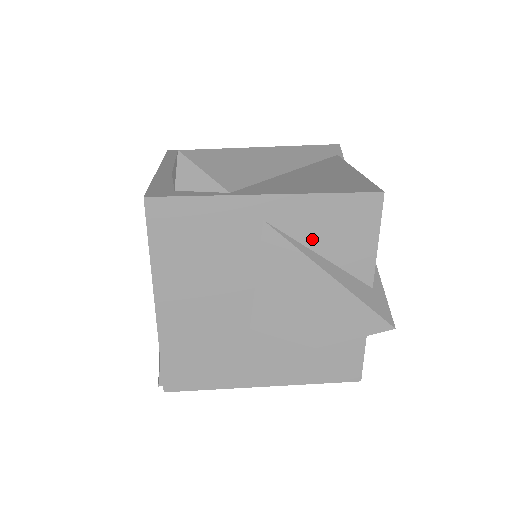
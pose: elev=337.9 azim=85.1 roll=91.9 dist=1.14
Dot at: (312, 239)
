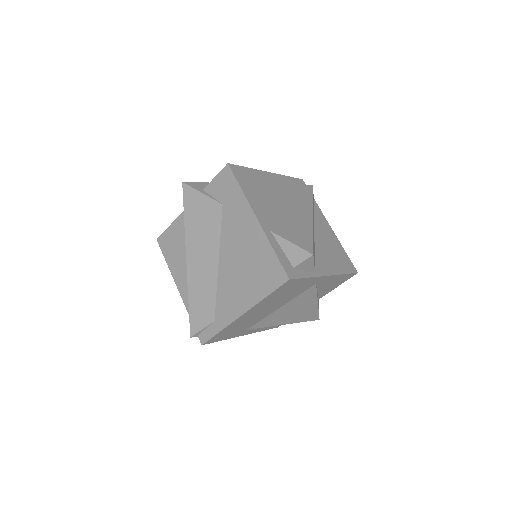
Dot at: (322, 288)
